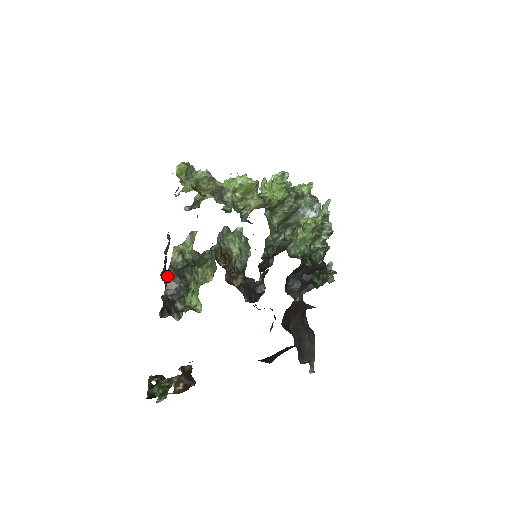
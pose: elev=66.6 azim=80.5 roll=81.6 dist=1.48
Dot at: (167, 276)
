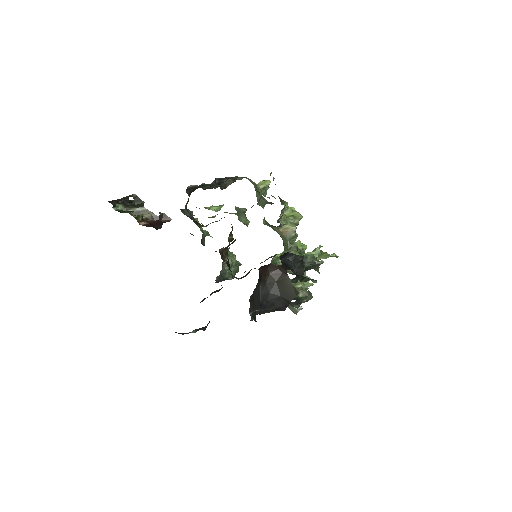
Dot at: occluded
